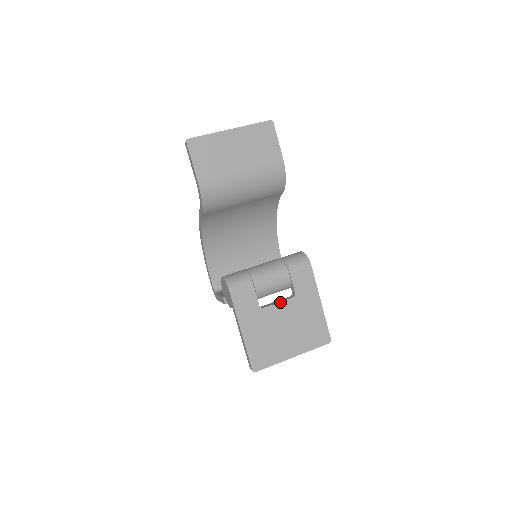
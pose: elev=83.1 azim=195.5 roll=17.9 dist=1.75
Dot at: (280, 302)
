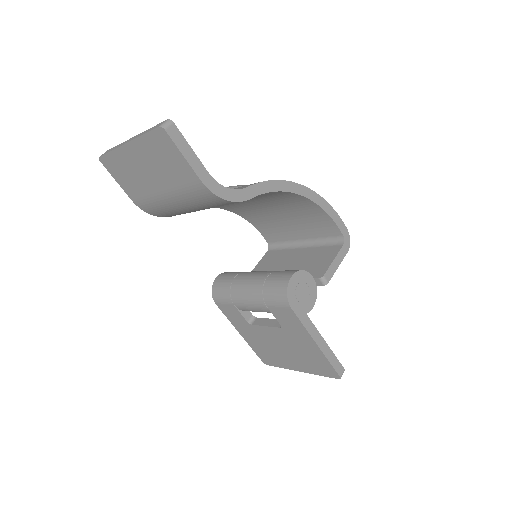
Dot at: (267, 326)
